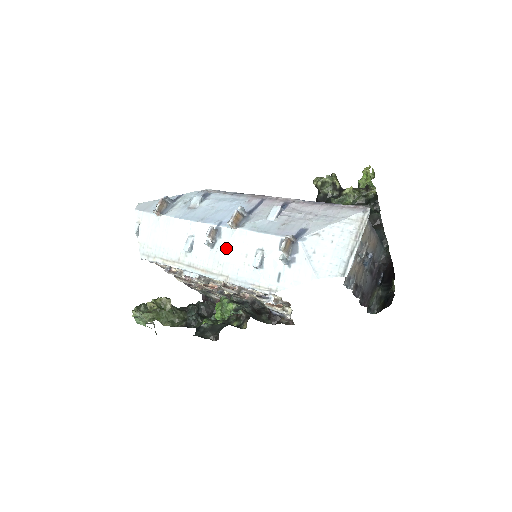
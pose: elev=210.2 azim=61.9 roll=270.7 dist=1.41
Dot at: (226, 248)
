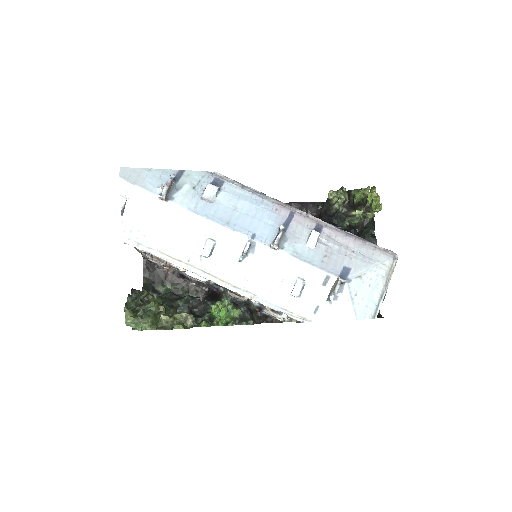
Dot at: (259, 266)
